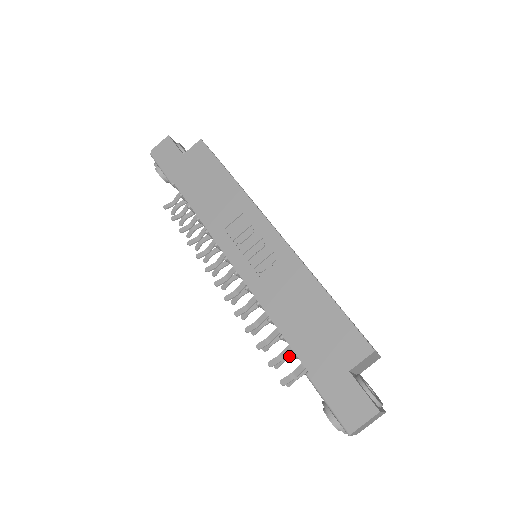
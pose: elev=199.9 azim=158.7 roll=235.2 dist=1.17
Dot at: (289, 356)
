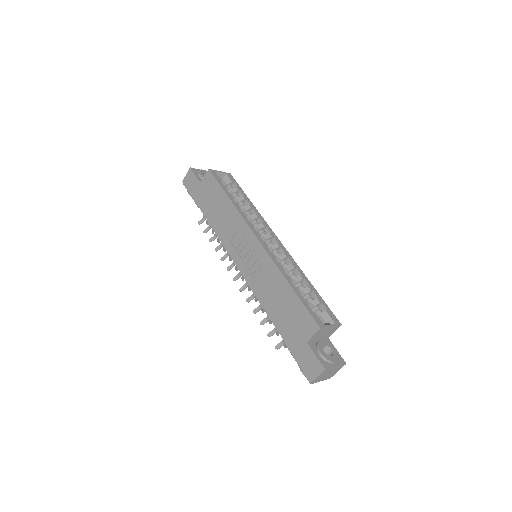
Dot at: occluded
